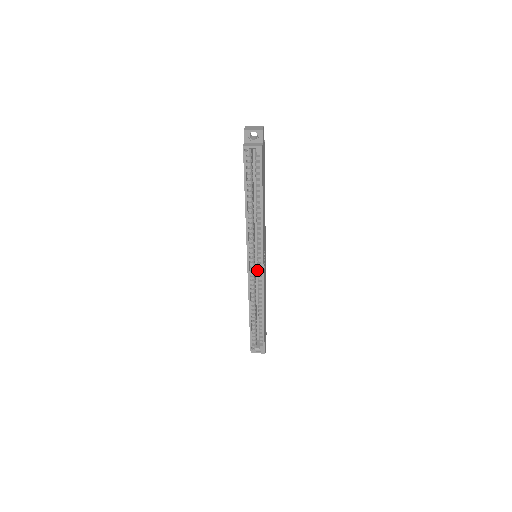
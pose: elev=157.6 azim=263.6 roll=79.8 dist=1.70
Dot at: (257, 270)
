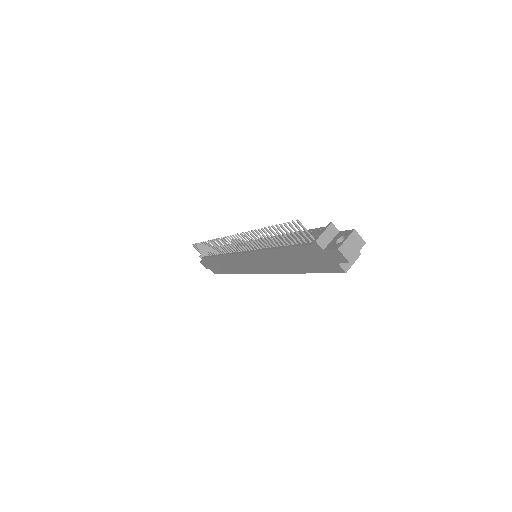
Dot at: occluded
